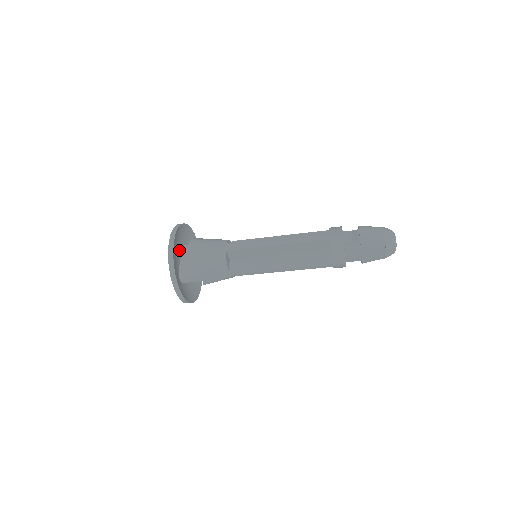
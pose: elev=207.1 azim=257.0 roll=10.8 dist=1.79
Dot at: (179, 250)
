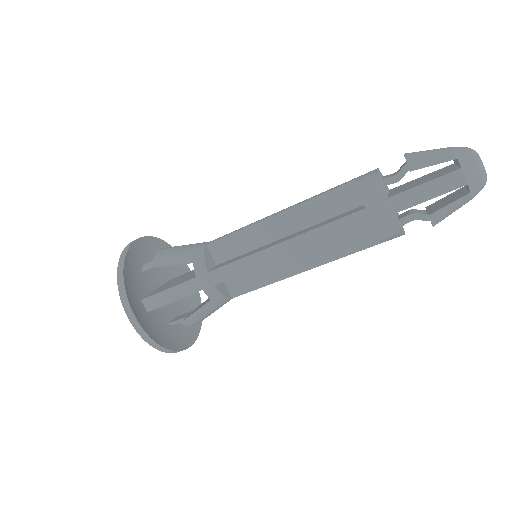
Dot at: (148, 262)
